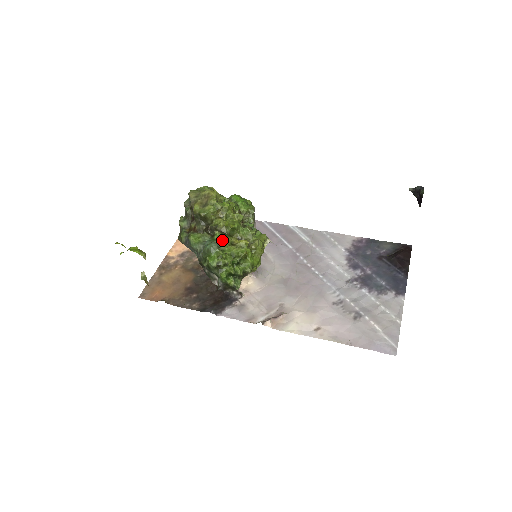
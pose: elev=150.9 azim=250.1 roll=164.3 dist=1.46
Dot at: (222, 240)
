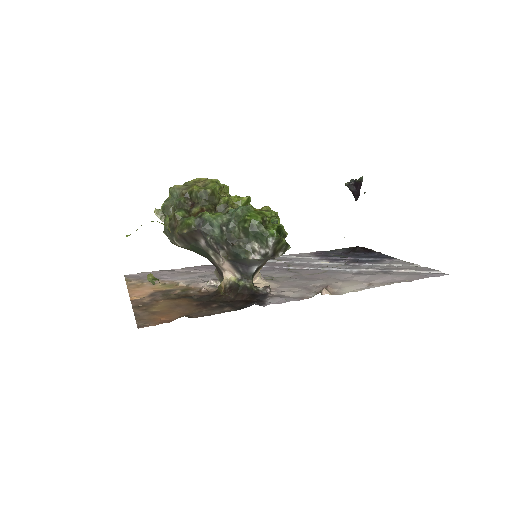
Dot at: occluded
